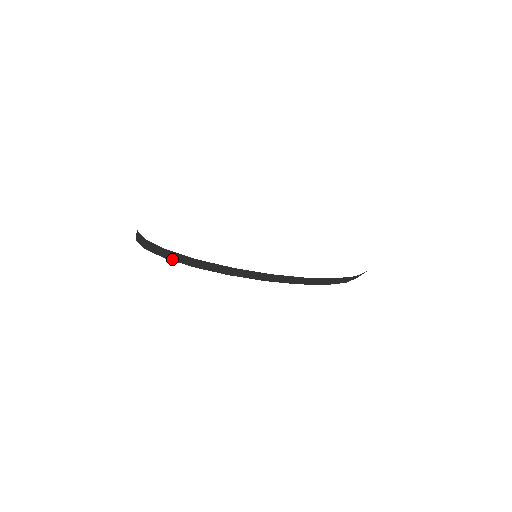
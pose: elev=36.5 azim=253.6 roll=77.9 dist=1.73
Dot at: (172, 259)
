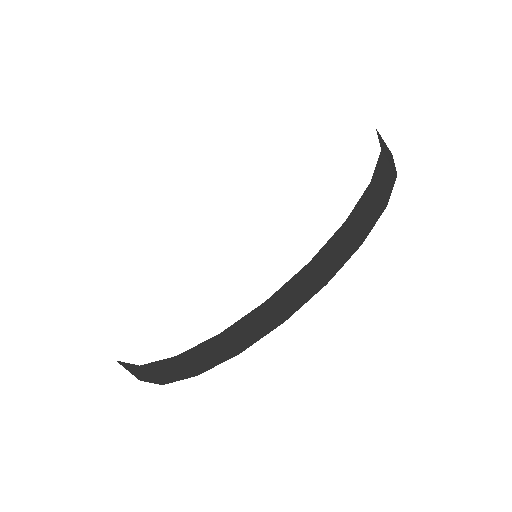
Dot at: (205, 368)
